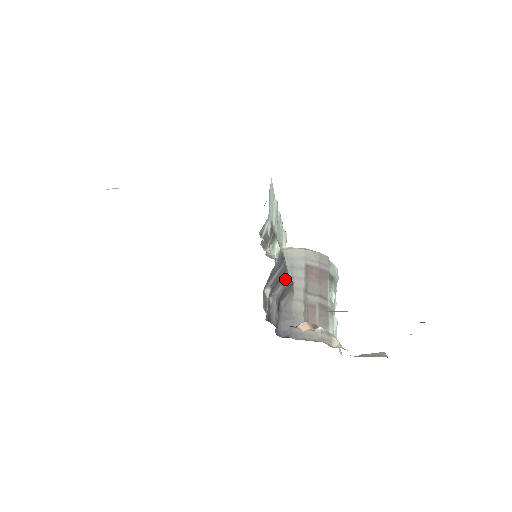
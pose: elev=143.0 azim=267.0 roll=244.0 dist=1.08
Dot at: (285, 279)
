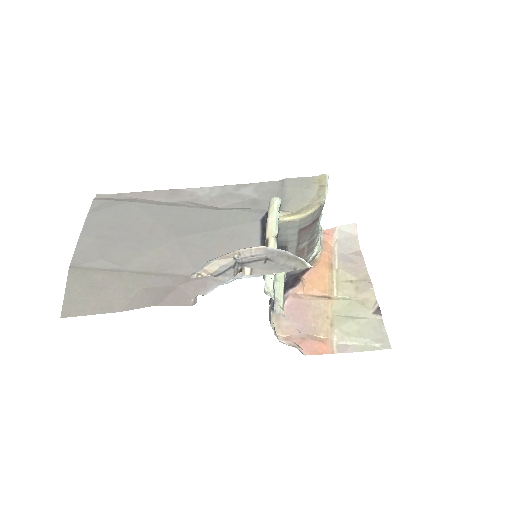
Dot at: occluded
